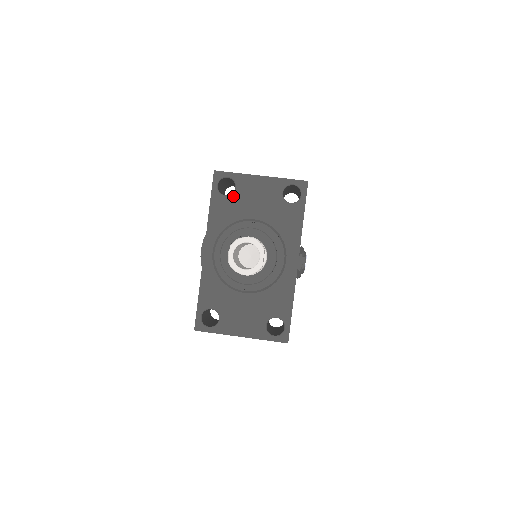
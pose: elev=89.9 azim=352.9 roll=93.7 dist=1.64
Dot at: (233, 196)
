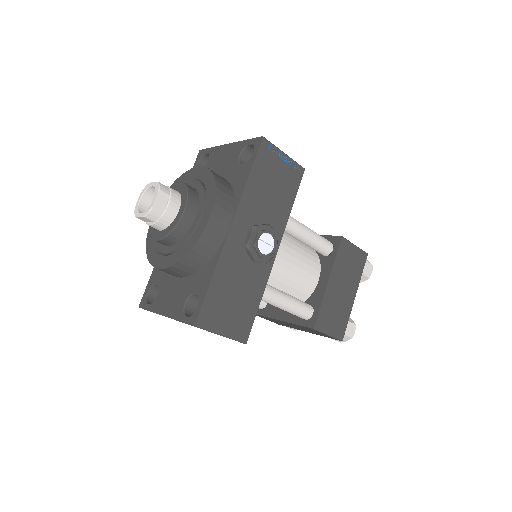
Dot at: occluded
